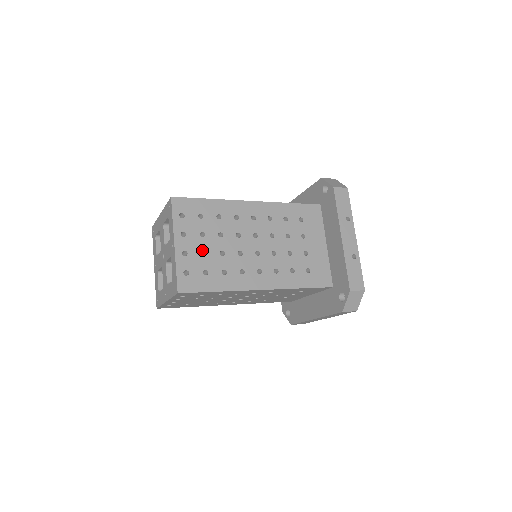
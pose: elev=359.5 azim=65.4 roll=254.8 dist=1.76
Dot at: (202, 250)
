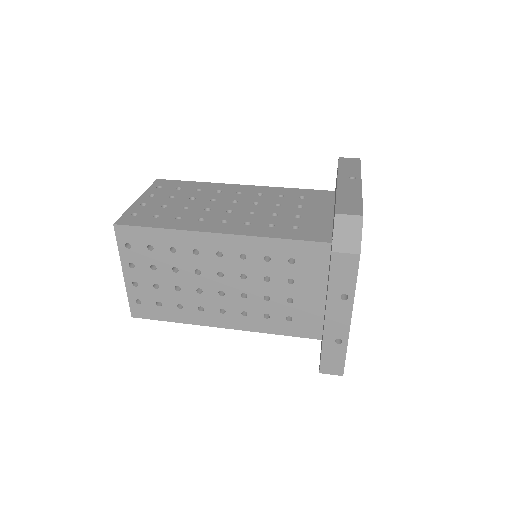
Dot at: (154, 283)
